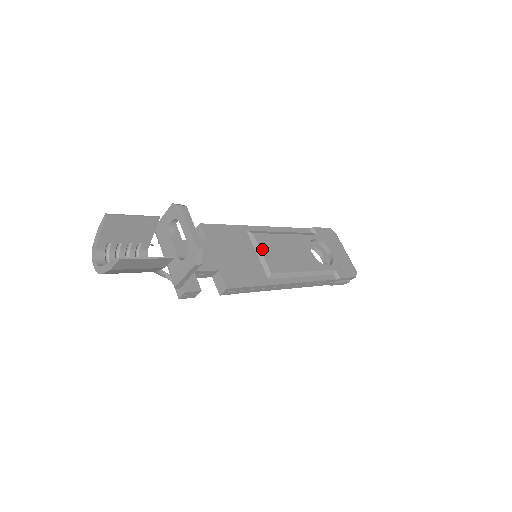
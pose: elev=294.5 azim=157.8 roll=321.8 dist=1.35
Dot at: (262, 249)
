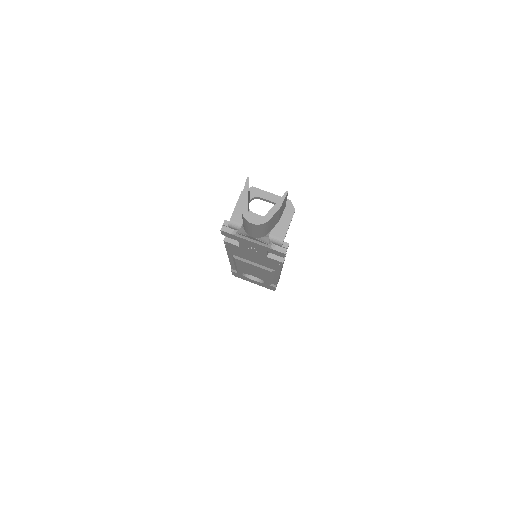
Dot at: occluded
